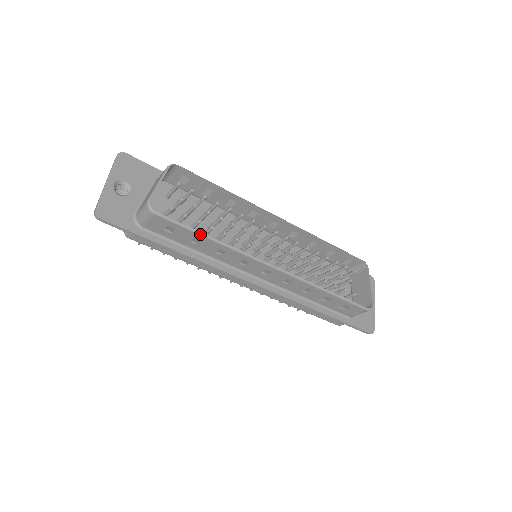
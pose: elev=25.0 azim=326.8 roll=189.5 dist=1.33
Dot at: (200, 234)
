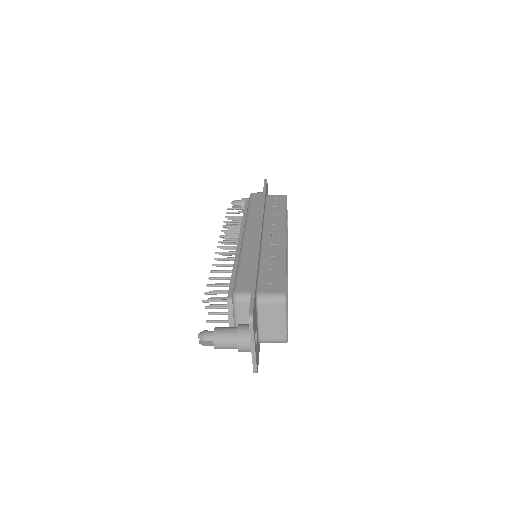
Dot at: (287, 314)
